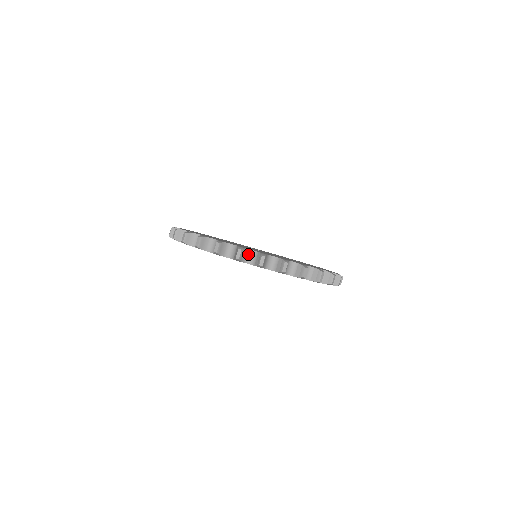
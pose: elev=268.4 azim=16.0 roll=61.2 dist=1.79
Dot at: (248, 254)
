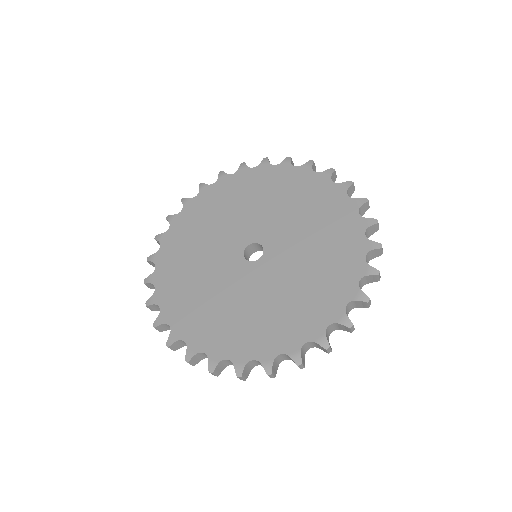
Dot at: (277, 359)
